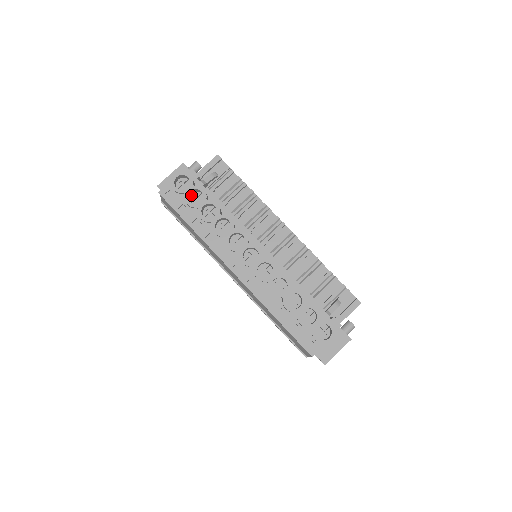
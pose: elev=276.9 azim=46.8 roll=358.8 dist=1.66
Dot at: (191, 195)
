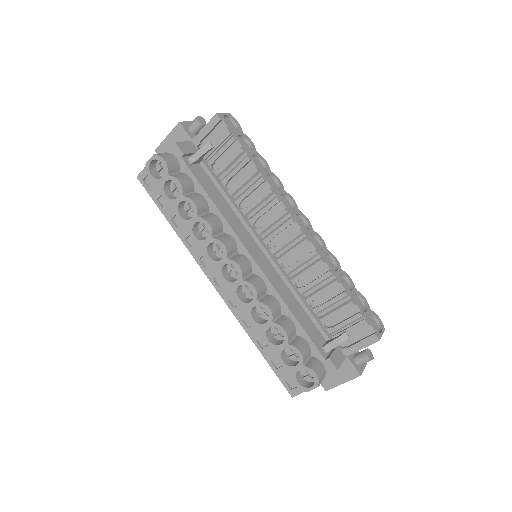
Dot at: (172, 182)
